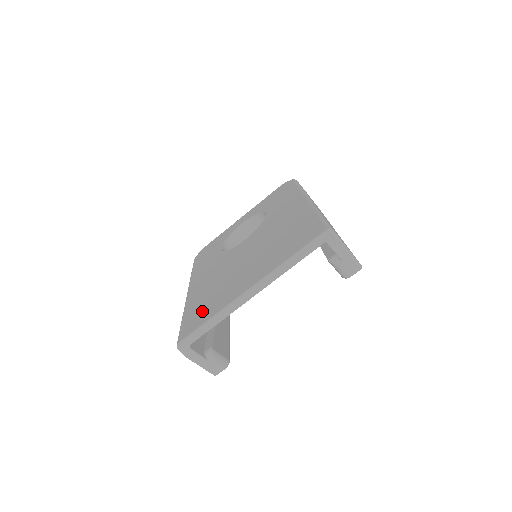
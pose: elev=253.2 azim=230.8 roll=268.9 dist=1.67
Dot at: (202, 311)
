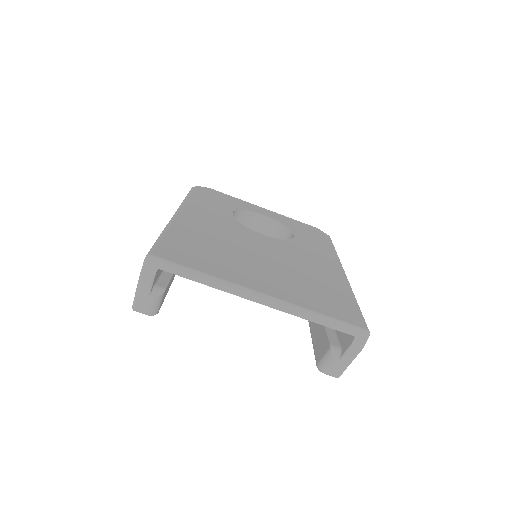
Dot at: (195, 253)
